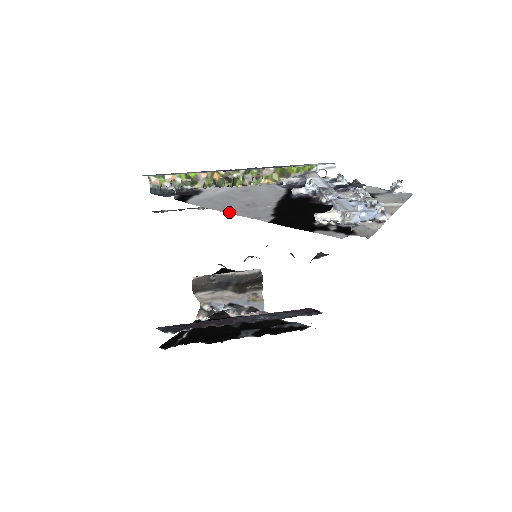
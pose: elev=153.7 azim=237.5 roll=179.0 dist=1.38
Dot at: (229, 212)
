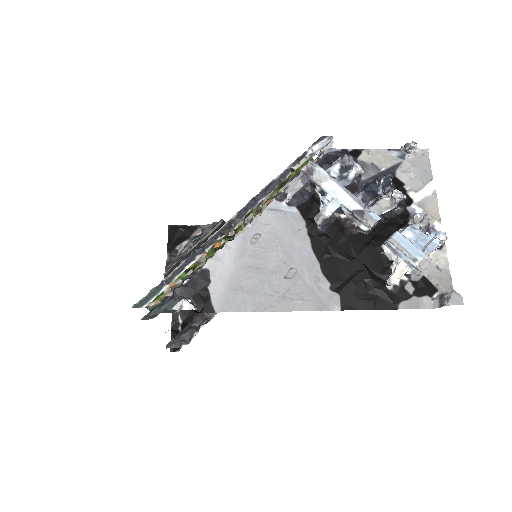
Dot at: (283, 308)
